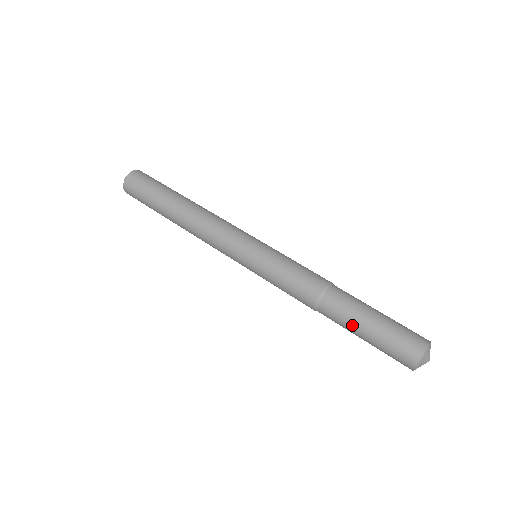
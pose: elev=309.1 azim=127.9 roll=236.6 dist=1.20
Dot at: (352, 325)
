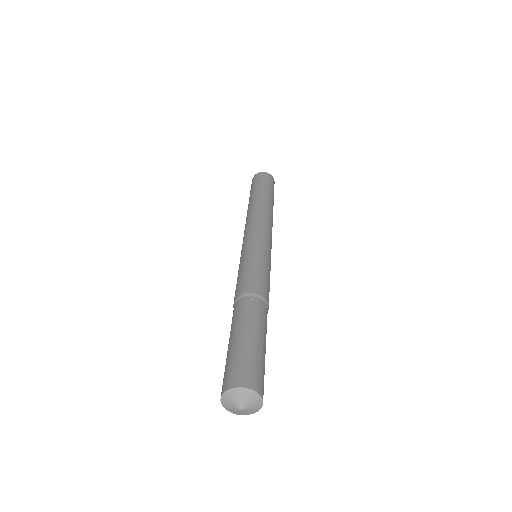
Dot at: occluded
